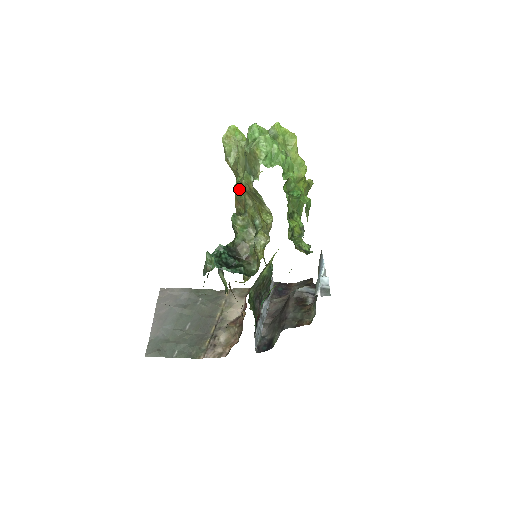
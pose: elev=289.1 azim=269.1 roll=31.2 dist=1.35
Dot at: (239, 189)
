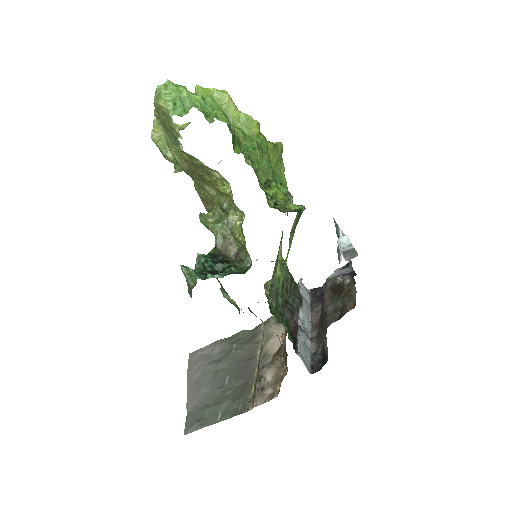
Dot at: (199, 187)
